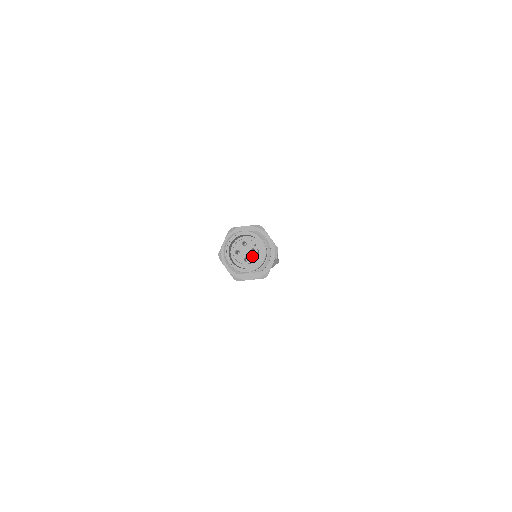
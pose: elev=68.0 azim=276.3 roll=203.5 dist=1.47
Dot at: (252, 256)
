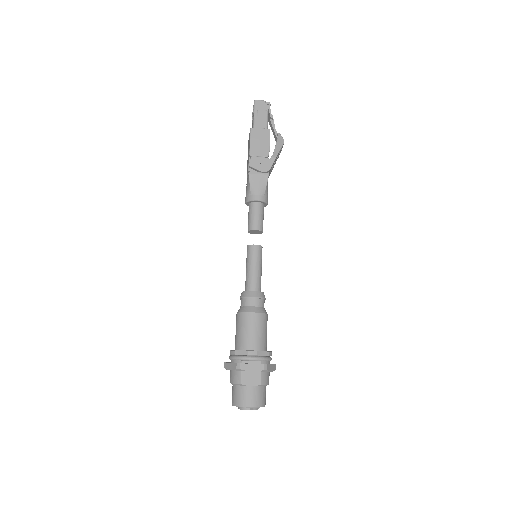
Dot at: occluded
